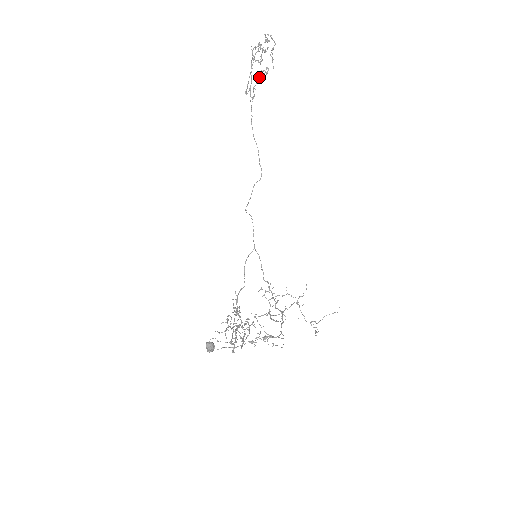
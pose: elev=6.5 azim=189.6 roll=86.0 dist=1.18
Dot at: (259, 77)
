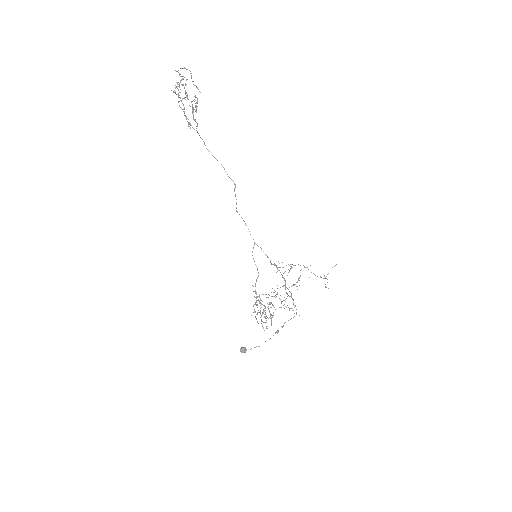
Dot at: (192, 110)
